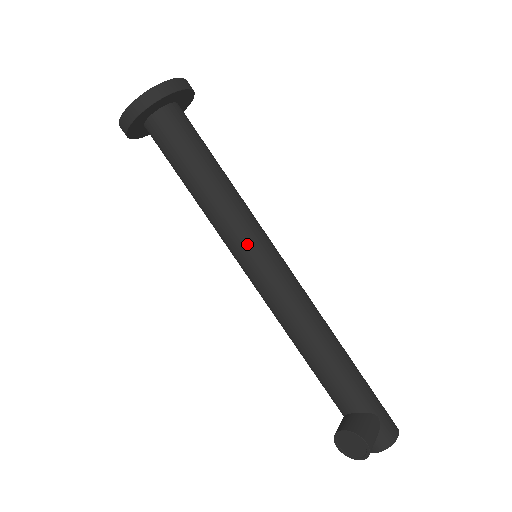
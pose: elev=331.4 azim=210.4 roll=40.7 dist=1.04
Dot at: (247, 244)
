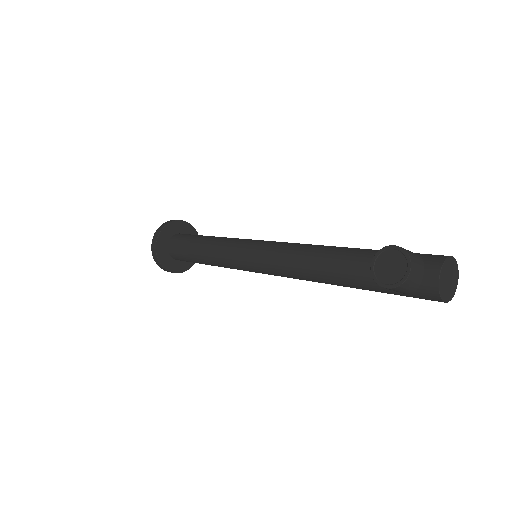
Dot at: (241, 243)
